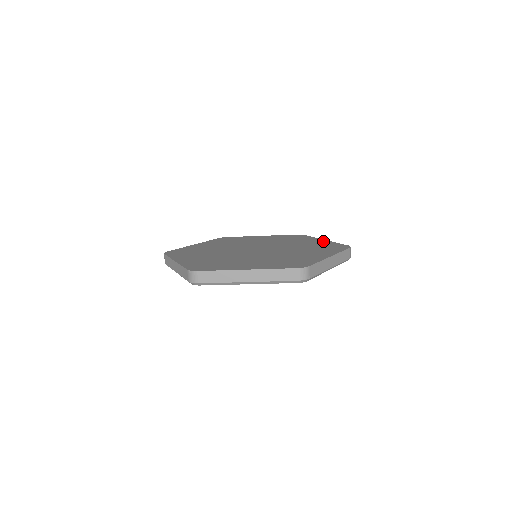
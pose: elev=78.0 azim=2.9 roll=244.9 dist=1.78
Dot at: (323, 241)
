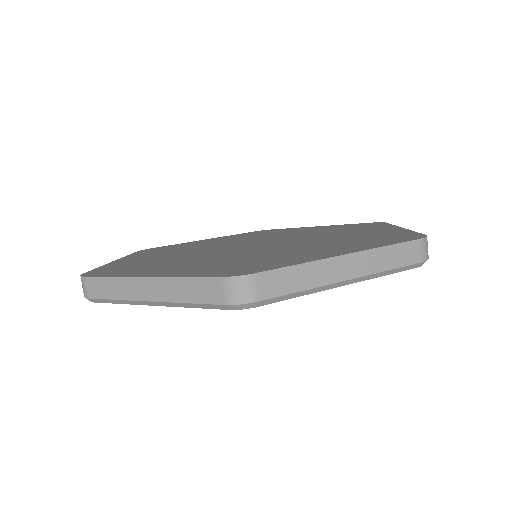
Dot at: (393, 229)
